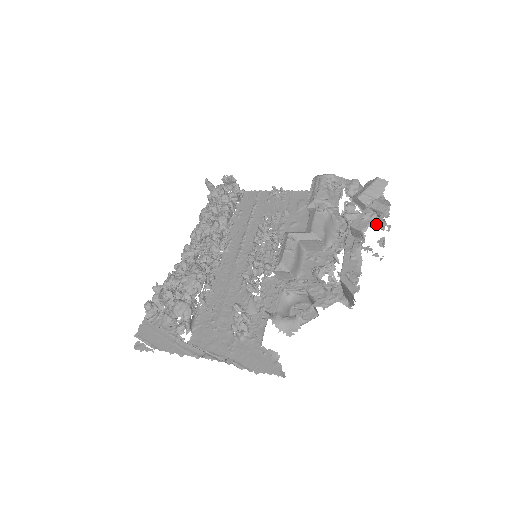
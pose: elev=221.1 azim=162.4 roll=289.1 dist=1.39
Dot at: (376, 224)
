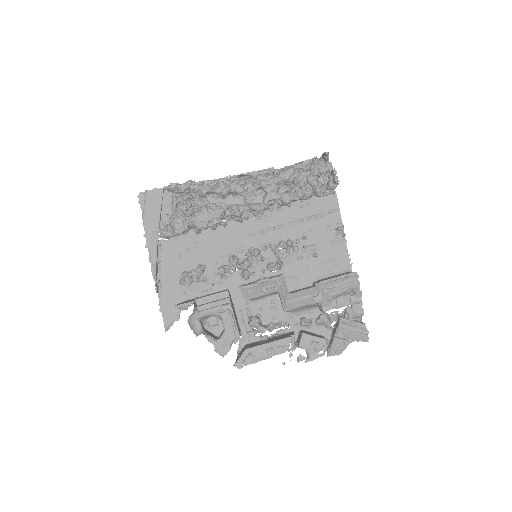
Dot at: (309, 355)
